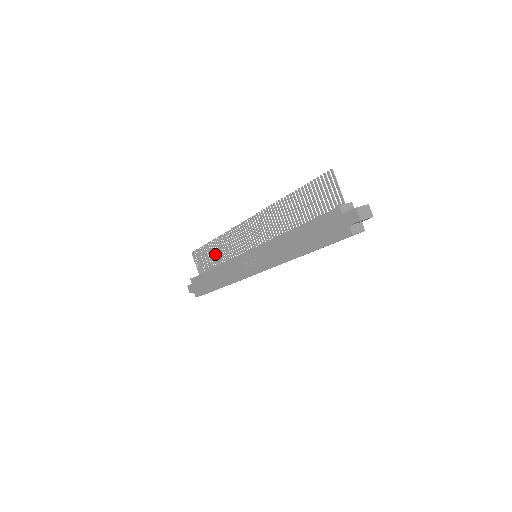
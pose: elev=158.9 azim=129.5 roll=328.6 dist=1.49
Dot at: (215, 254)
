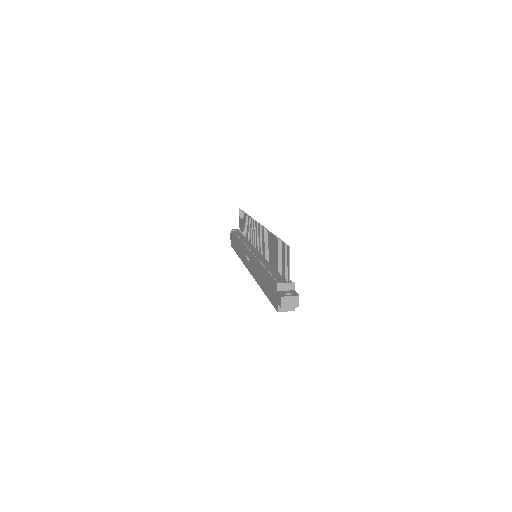
Dot at: (246, 225)
